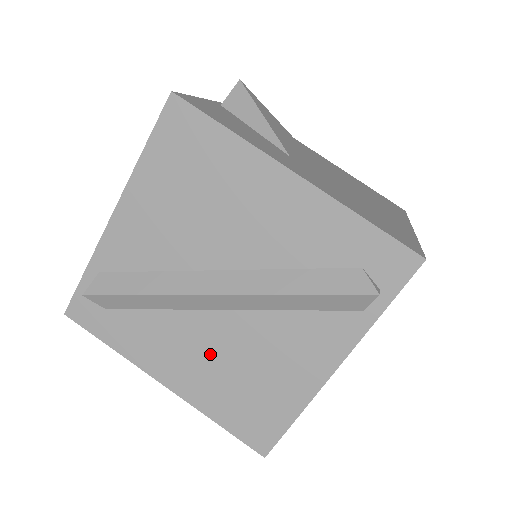
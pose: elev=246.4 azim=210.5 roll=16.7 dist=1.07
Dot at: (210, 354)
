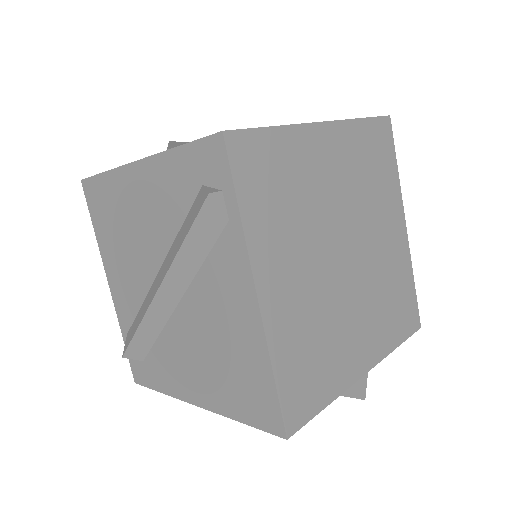
Dot at: (196, 353)
